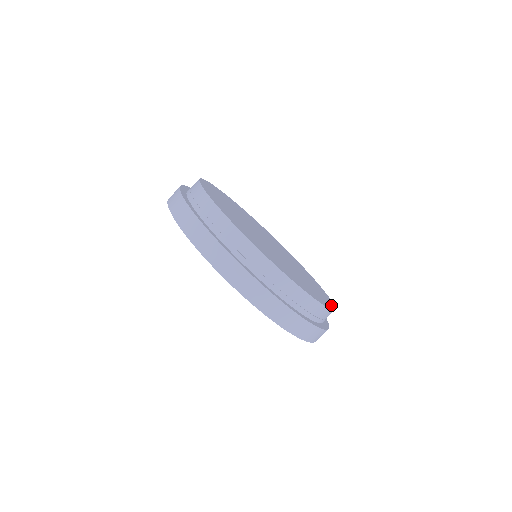
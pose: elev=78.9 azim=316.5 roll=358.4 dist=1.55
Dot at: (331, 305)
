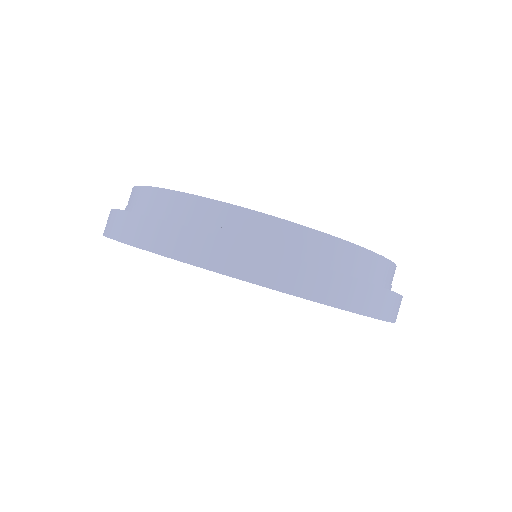
Dot at: occluded
